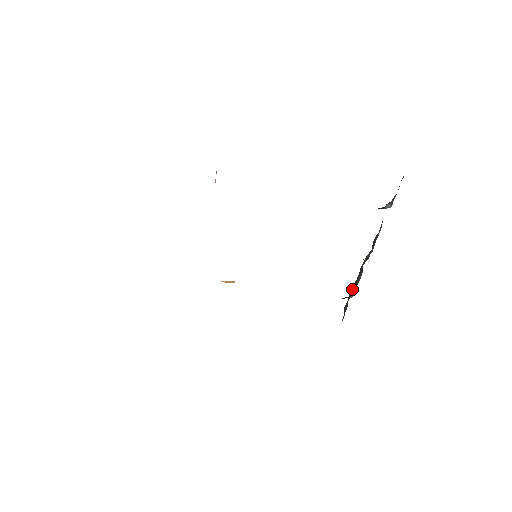
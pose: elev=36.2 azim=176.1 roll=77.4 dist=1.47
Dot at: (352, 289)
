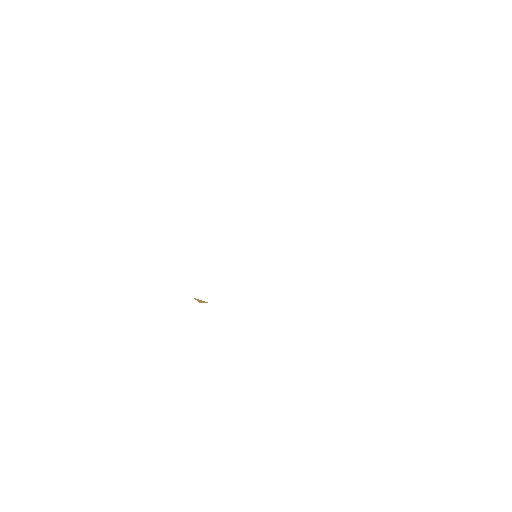
Dot at: occluded
